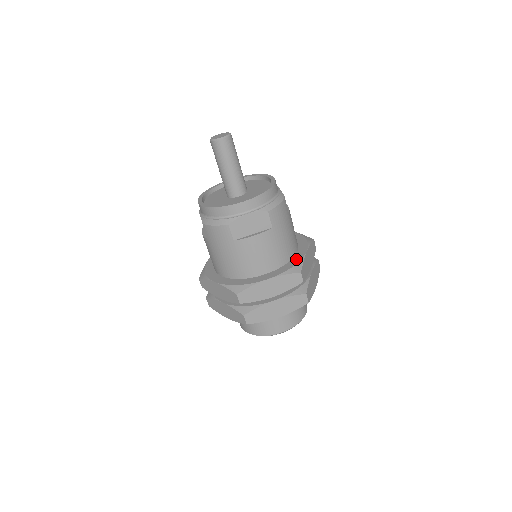
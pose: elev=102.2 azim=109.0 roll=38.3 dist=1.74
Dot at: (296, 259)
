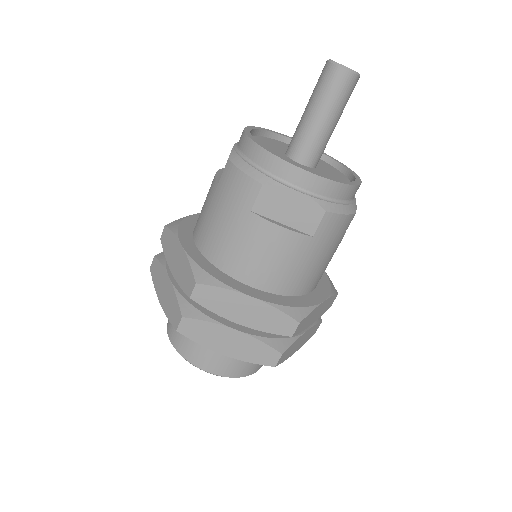
Dot at: (305, 300)
